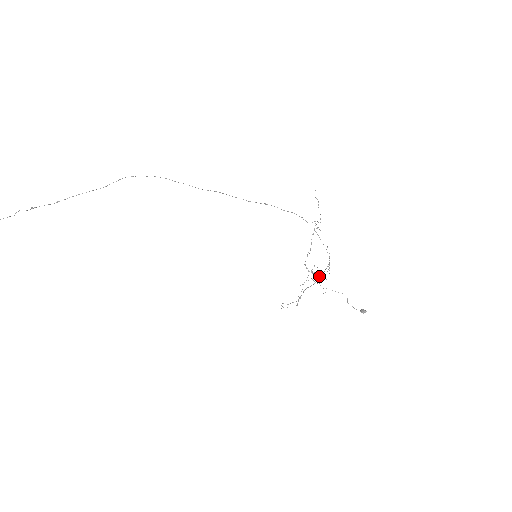
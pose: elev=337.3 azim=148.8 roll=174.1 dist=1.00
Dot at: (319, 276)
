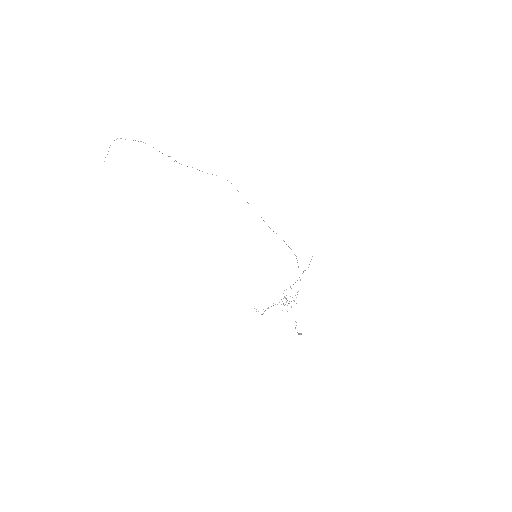
Dot at: (287, 300)
